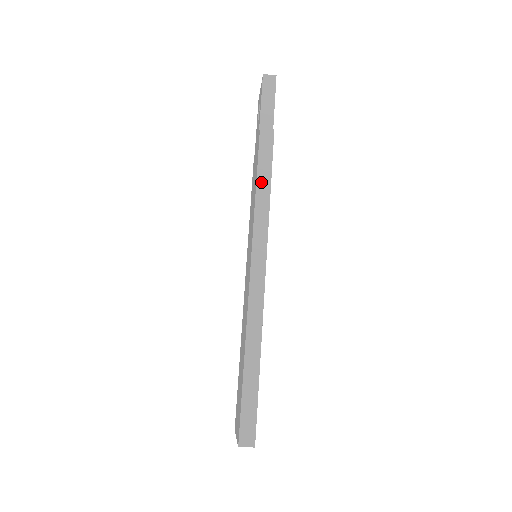
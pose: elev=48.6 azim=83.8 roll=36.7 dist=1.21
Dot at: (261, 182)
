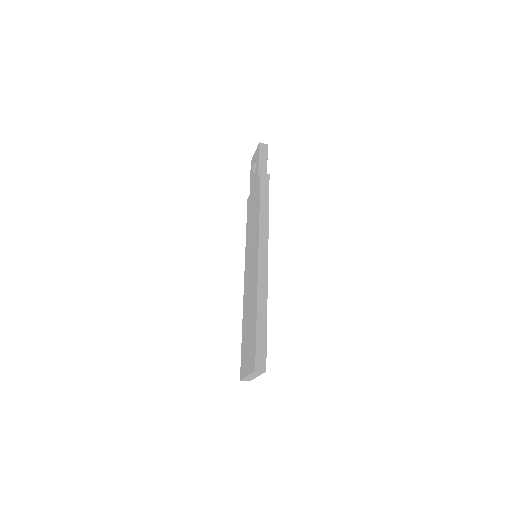
Dot at: (263, 205)
